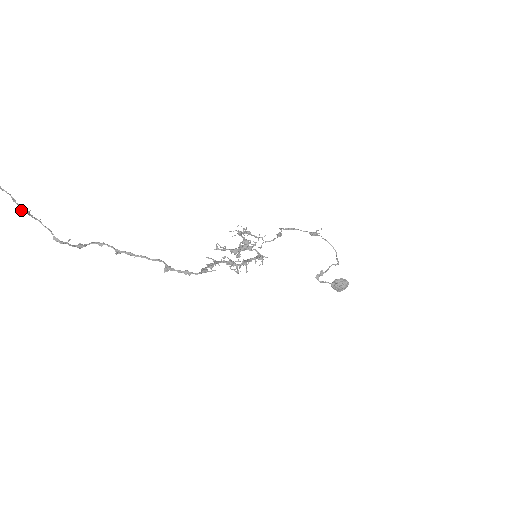
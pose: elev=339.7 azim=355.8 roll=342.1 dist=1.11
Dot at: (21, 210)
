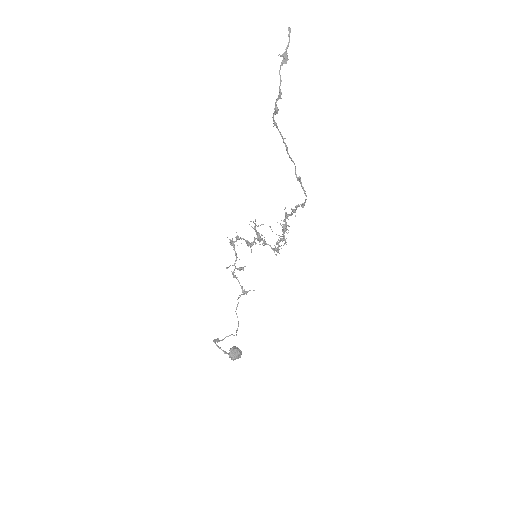
Dot at: (284, 54)
